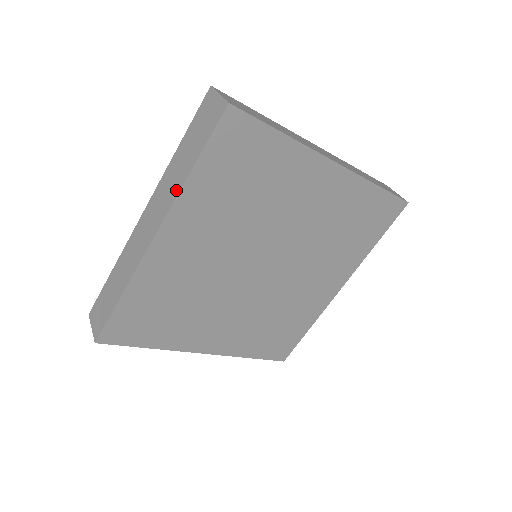
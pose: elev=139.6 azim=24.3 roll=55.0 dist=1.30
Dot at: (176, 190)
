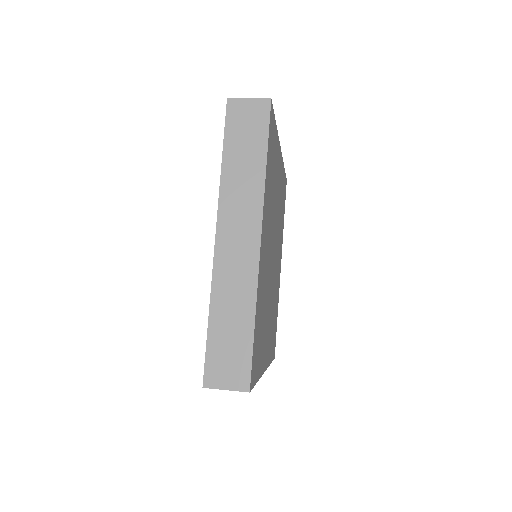
Dot at: (258, 188)
